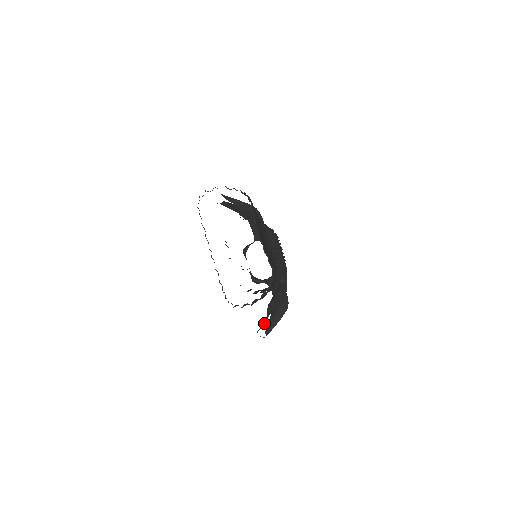
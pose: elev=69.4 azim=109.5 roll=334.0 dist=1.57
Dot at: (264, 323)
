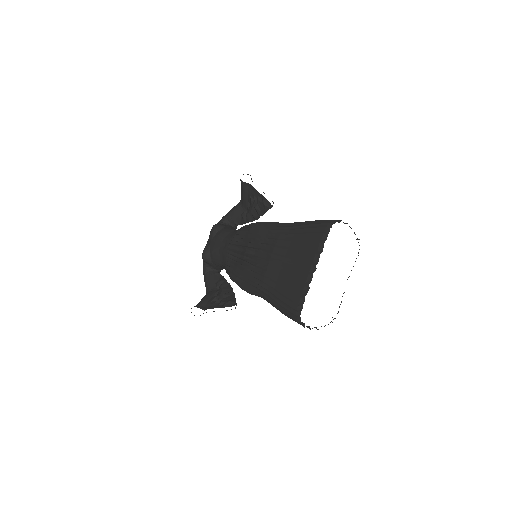
Dot at: (204, 304)
